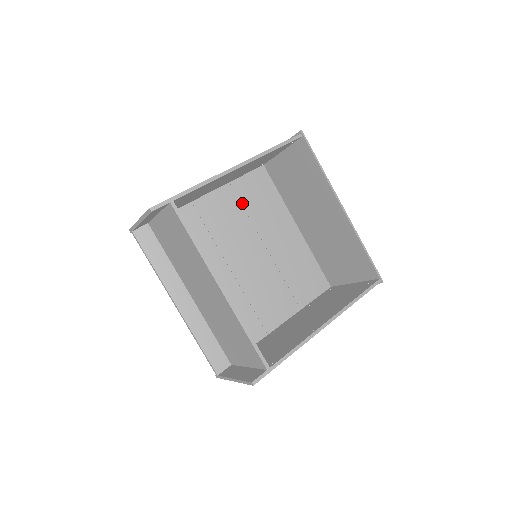
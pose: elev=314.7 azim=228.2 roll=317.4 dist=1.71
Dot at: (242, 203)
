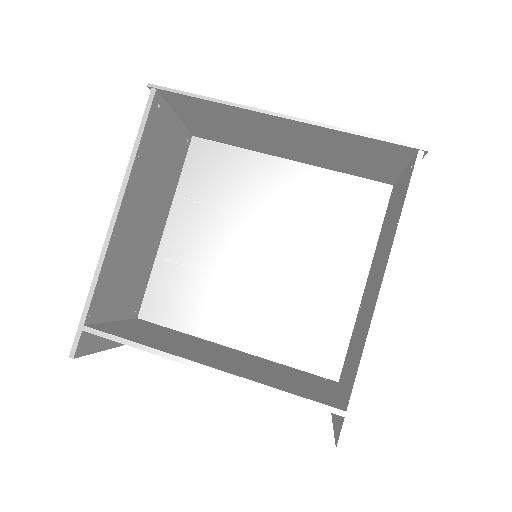
Dot at: (205, 202)
